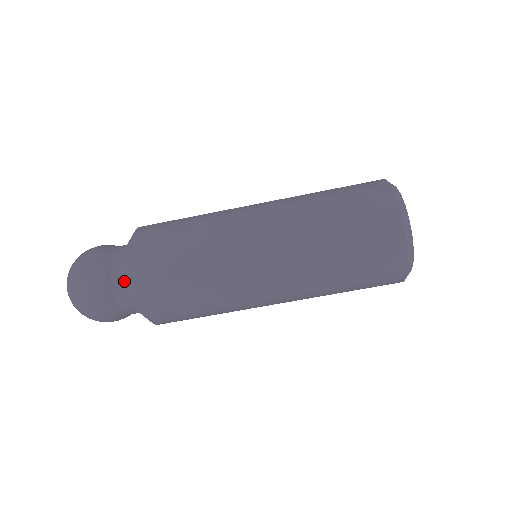
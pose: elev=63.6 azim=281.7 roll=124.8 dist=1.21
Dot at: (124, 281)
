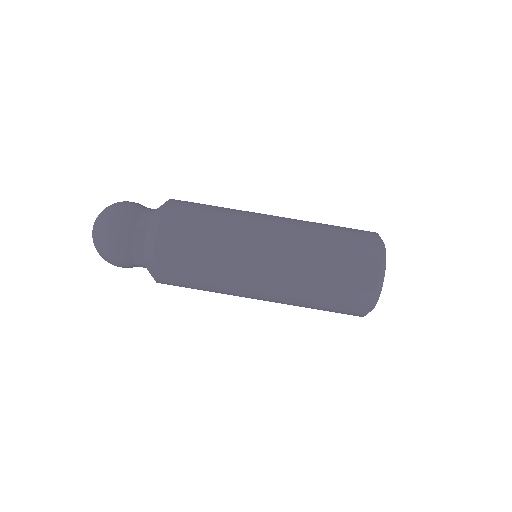
Dot at: (152, 216)
